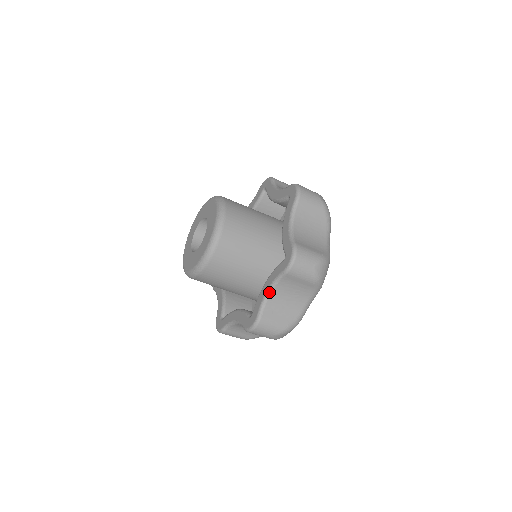
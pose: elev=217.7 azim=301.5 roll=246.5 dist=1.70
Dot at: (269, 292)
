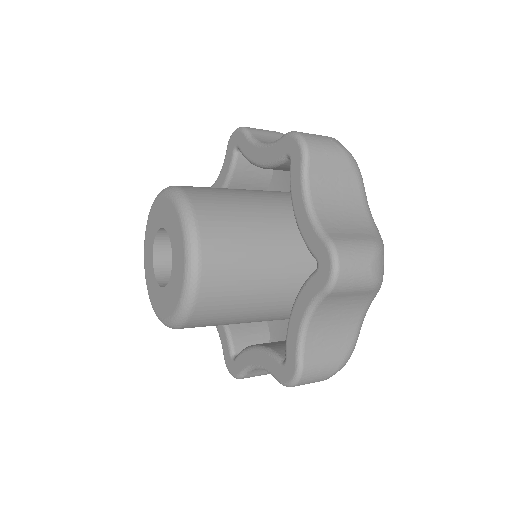
Dot at: (257, 368)
